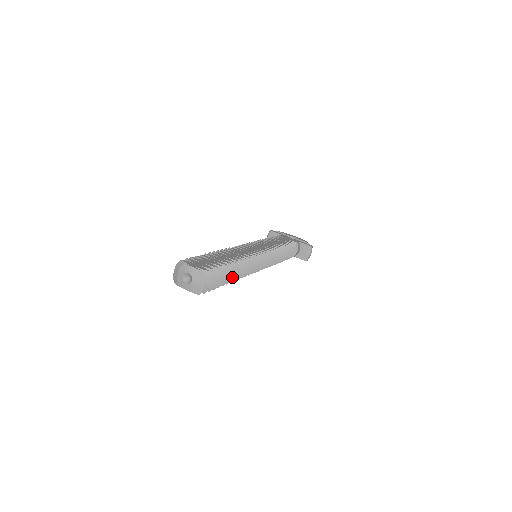
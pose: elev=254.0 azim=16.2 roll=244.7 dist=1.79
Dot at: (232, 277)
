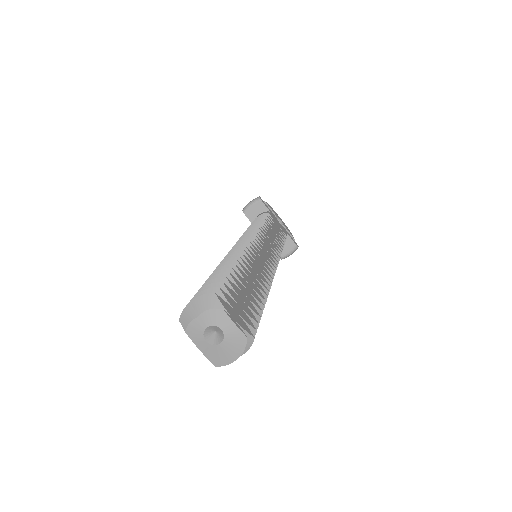
Dot at: occluded
